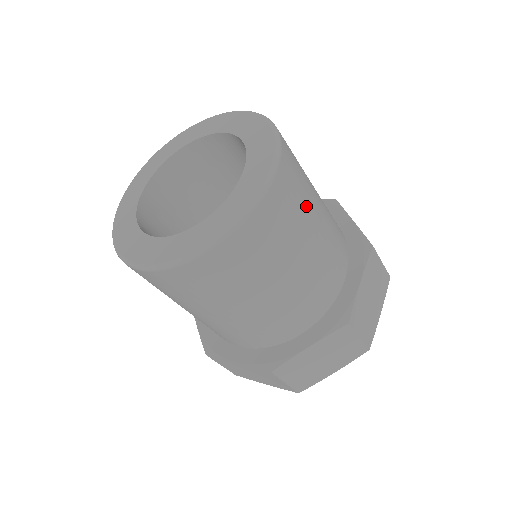
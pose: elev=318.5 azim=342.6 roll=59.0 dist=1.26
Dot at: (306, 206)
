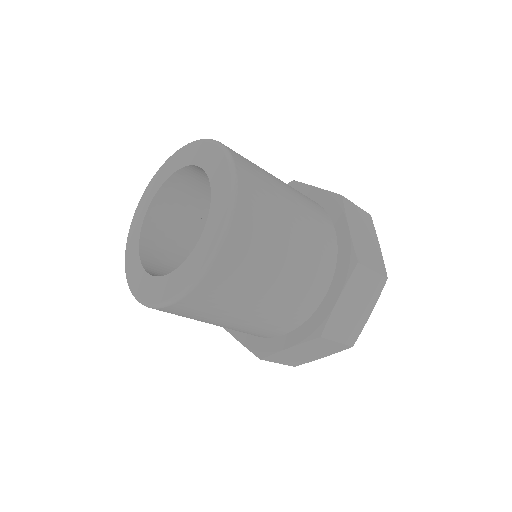
Dot at: (273, 187)
